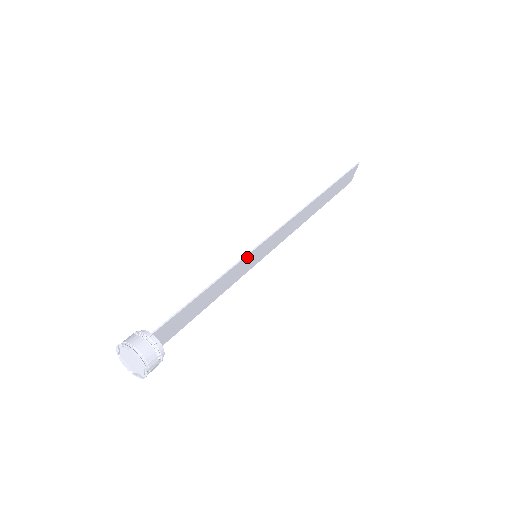
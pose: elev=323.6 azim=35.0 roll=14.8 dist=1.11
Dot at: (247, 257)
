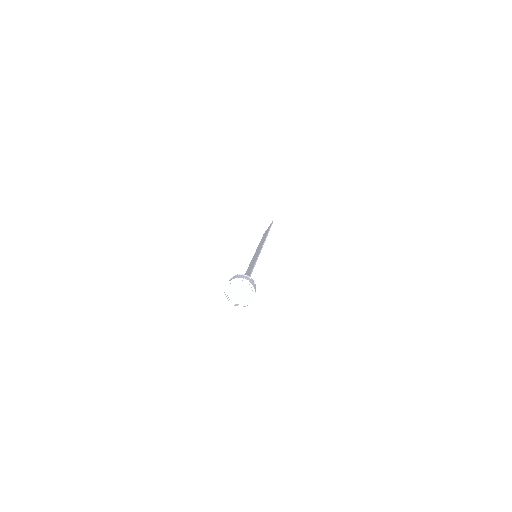
Dot at: occluded
